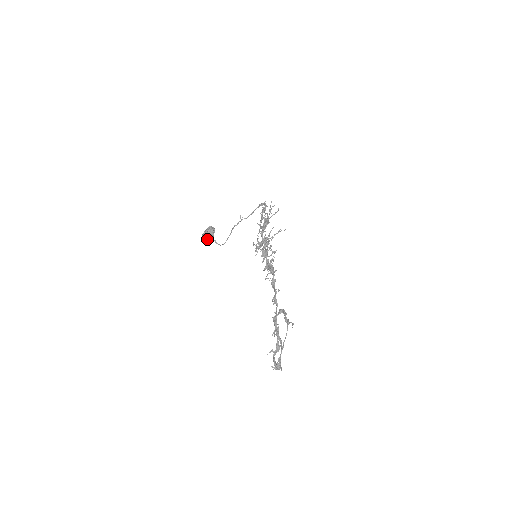
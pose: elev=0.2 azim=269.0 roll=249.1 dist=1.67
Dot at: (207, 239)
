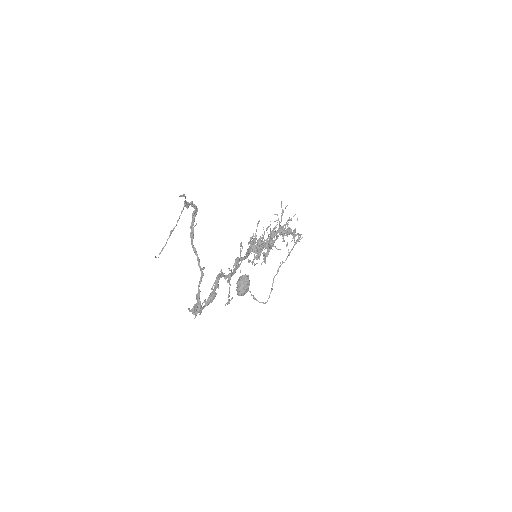
Dot at: (239, 288)
